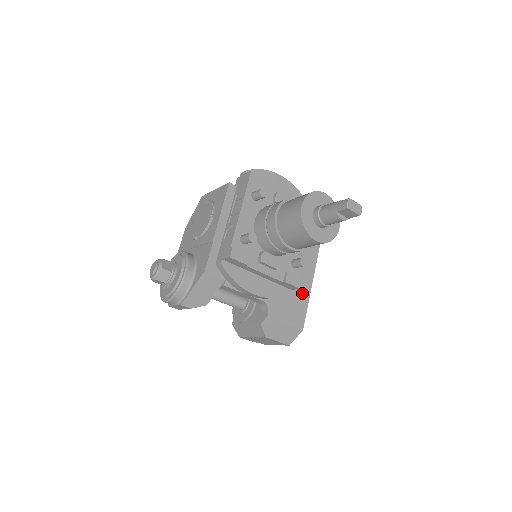
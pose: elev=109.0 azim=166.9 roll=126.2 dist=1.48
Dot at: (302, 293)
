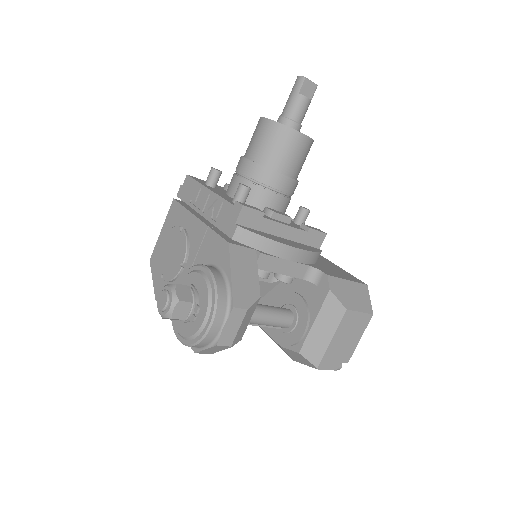
Dot at: (328, 263)
